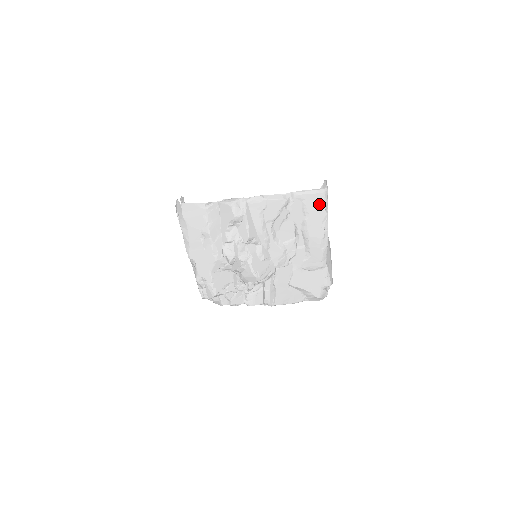
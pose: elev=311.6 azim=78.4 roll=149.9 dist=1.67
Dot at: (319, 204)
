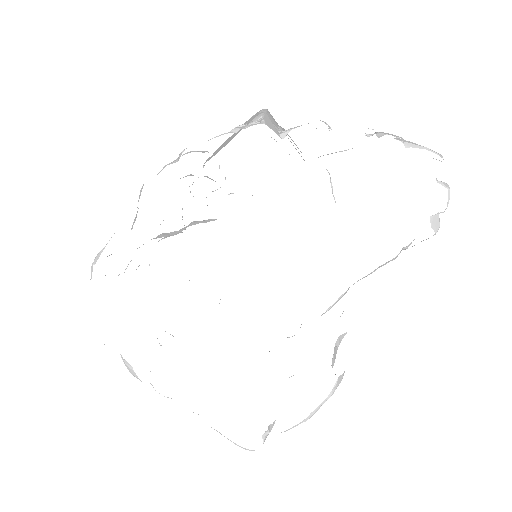
Dot at: occluded
